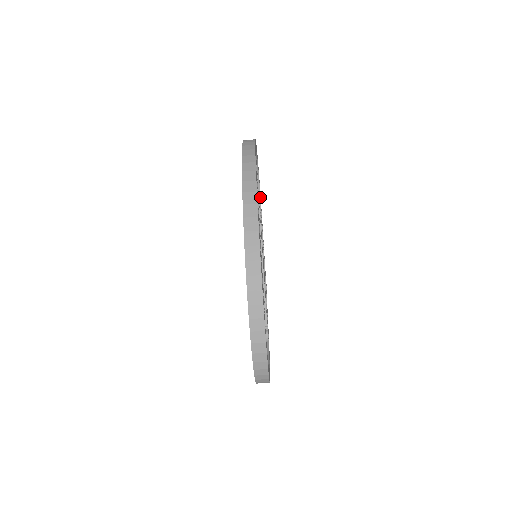
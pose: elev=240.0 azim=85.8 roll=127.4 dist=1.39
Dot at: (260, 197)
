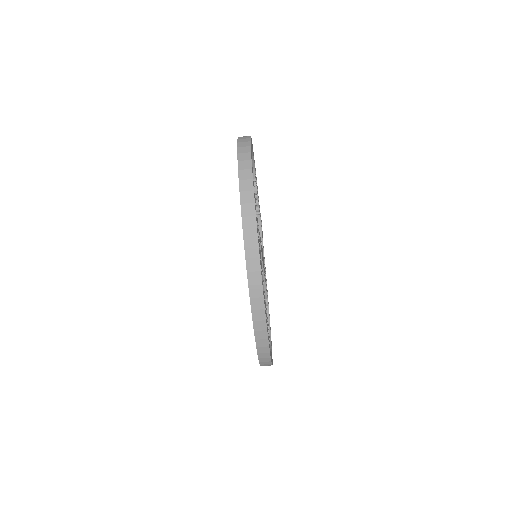
Dot at: occluded
